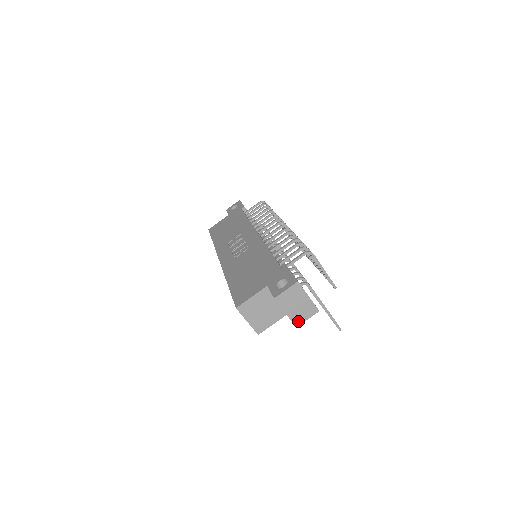
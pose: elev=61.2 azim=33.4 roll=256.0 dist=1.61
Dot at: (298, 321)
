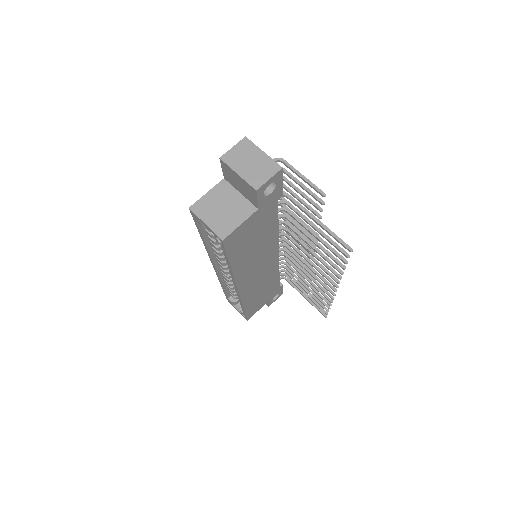
Dot at: (257, 183)
